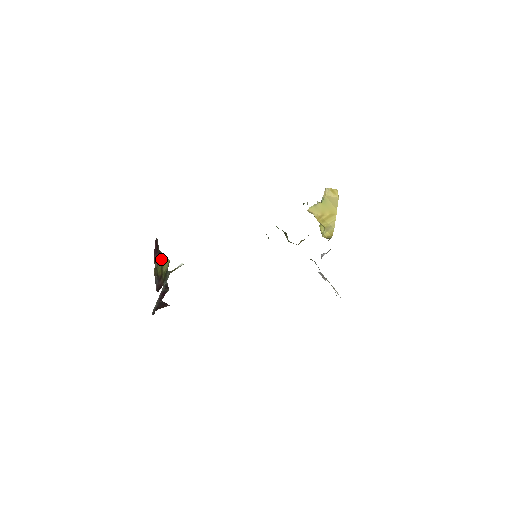
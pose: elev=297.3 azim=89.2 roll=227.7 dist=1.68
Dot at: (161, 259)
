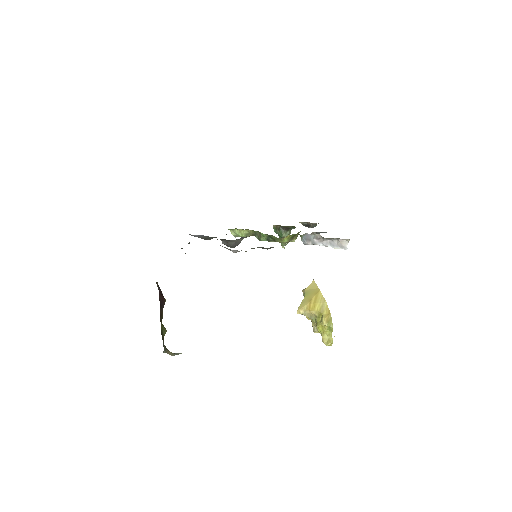
Dot at: occluded
